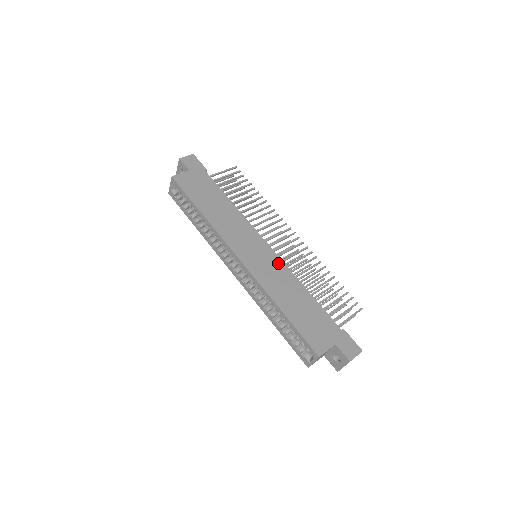
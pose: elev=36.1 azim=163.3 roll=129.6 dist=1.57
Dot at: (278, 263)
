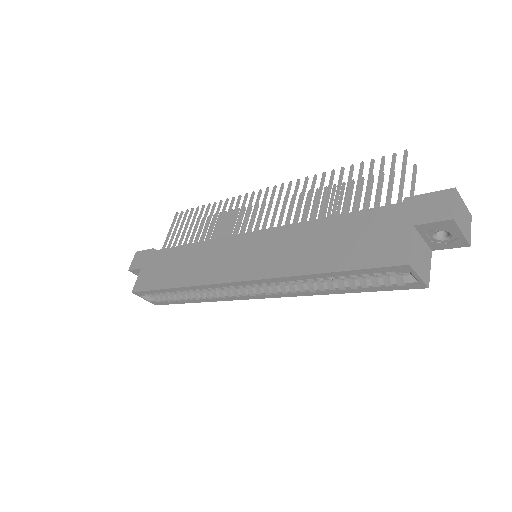
Dot at: (272, 235)
